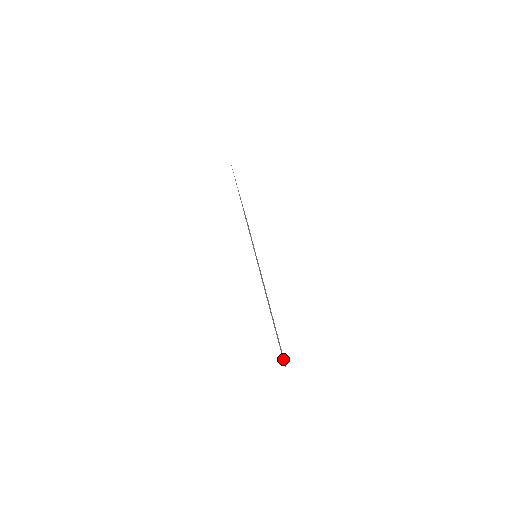
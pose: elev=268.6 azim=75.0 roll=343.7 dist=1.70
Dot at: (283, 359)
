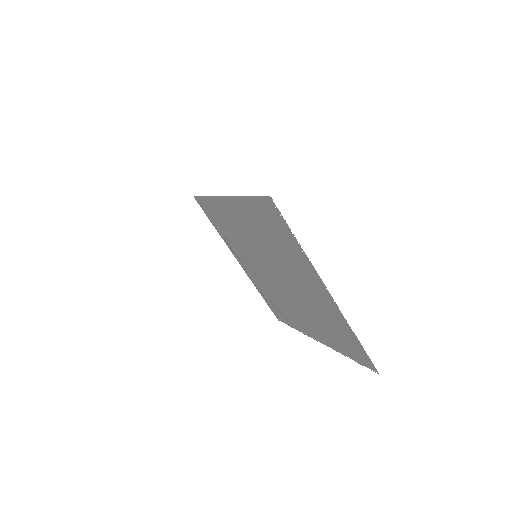
Dot at: (306, 261)
